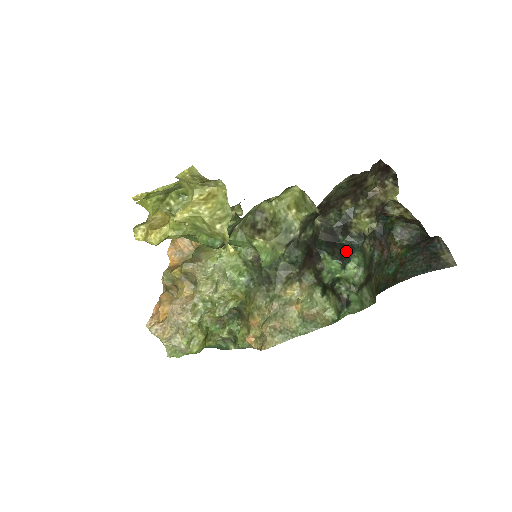
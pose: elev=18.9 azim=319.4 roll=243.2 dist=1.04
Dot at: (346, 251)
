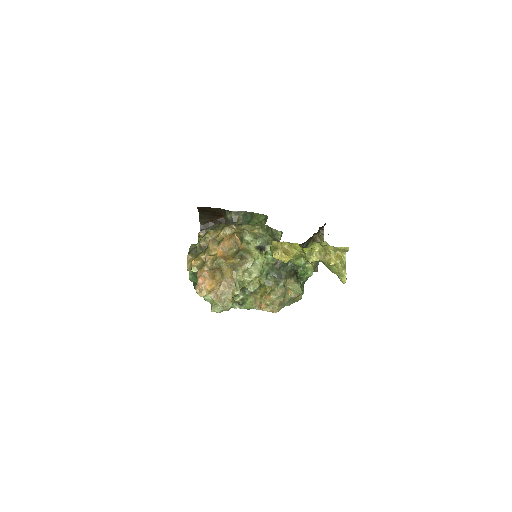
Dot at: occluded
